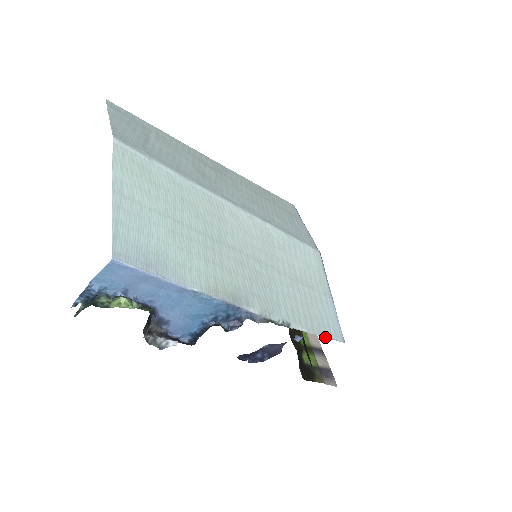
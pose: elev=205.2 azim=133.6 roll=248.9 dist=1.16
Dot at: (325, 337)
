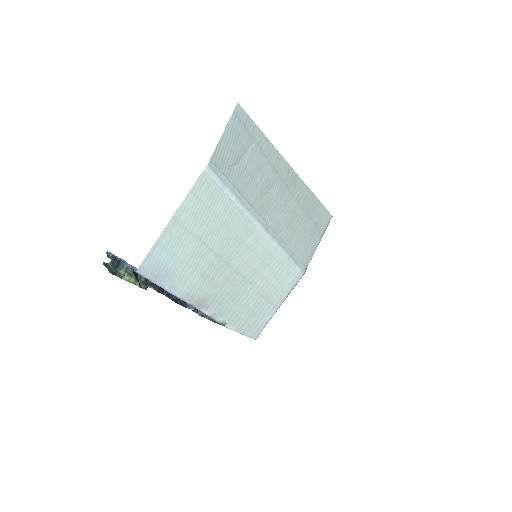
Dot at: occluded
